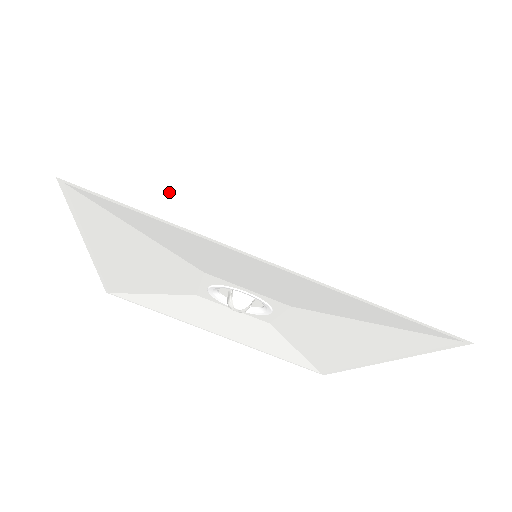
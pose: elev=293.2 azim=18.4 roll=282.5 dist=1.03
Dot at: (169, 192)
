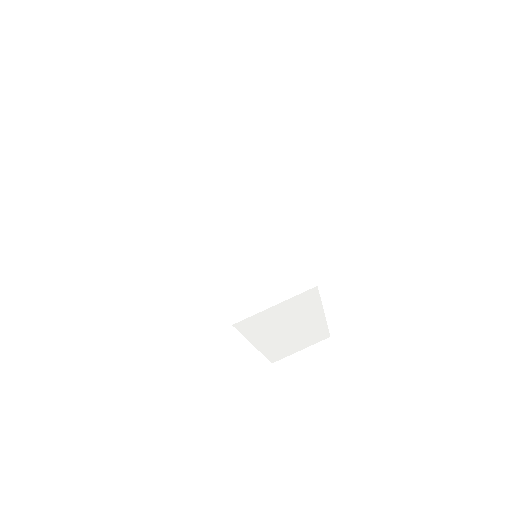
Dot at: (256, 331)
